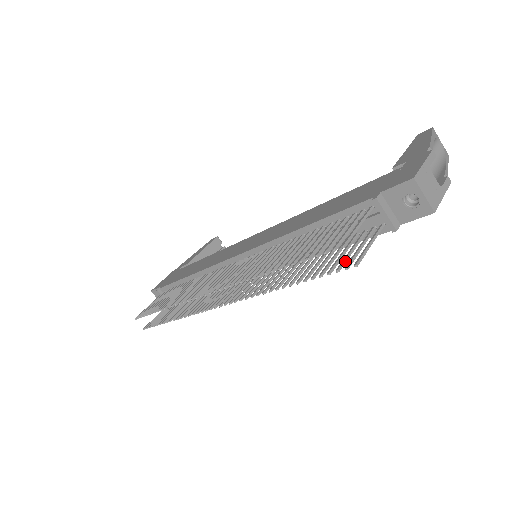
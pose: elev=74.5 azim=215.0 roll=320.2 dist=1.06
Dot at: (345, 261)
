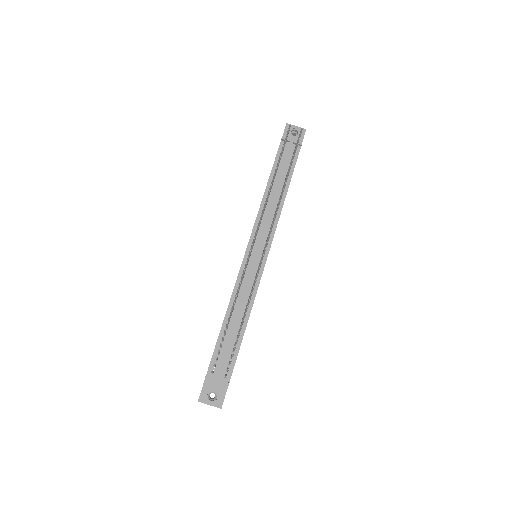
Dot at: (297, 143)
